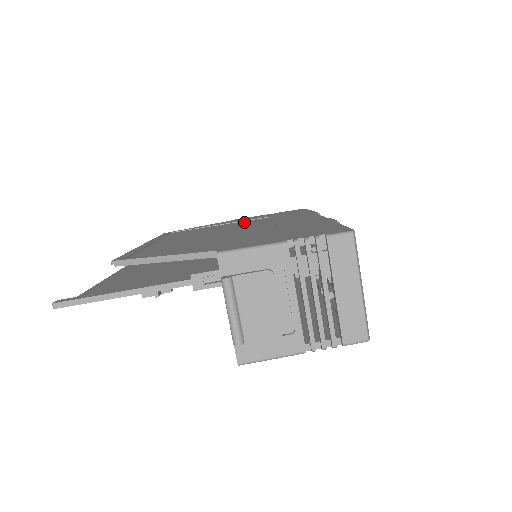
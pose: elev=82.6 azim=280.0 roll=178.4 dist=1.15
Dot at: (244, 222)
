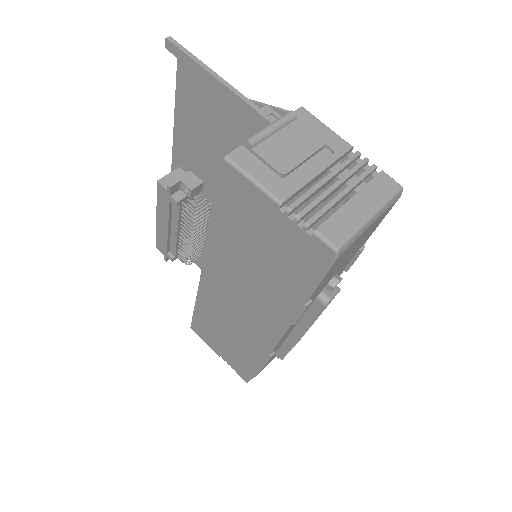
Dot at: occluded
